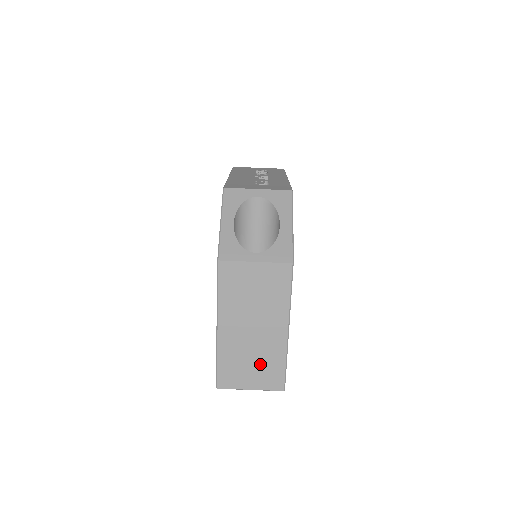
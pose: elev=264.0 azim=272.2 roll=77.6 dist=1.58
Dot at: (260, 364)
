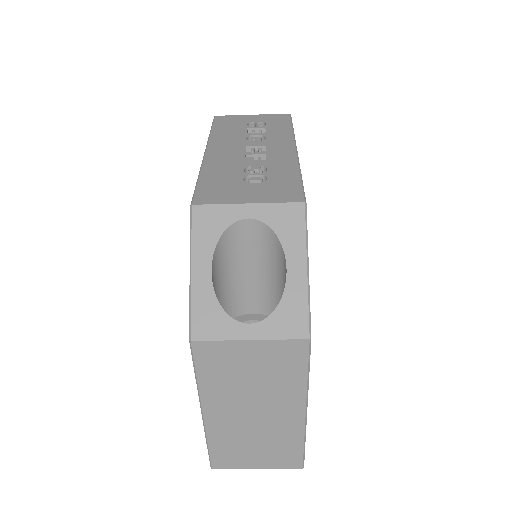
Dot at: (268, 446)
